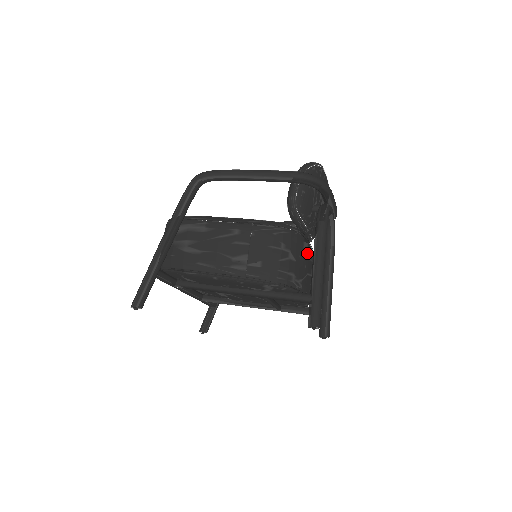
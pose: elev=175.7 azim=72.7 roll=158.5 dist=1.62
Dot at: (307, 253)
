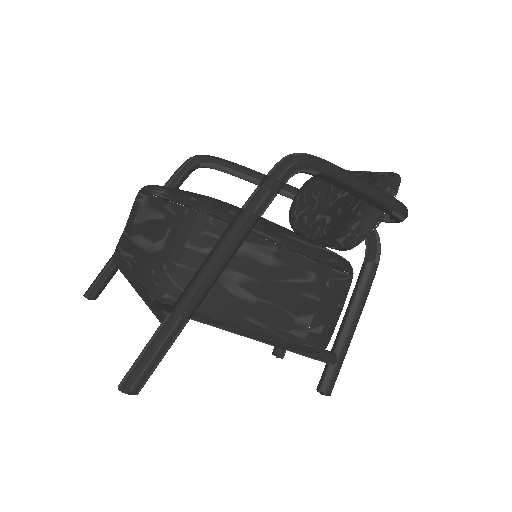
Dot at: occluded
